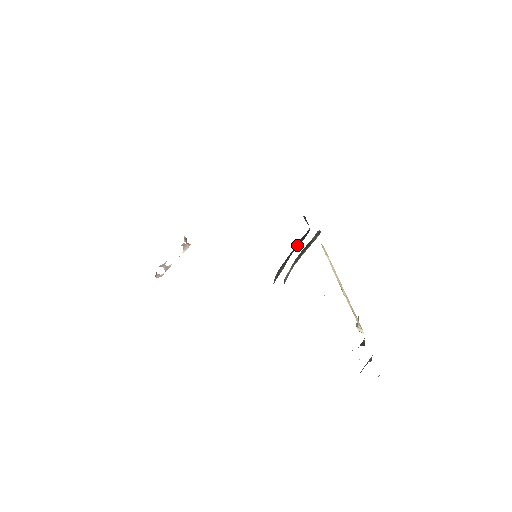
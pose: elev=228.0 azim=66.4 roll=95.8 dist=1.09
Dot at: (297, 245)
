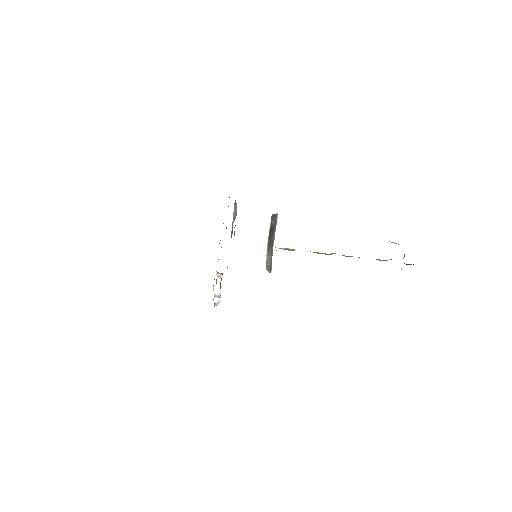
Dot at: occluded
